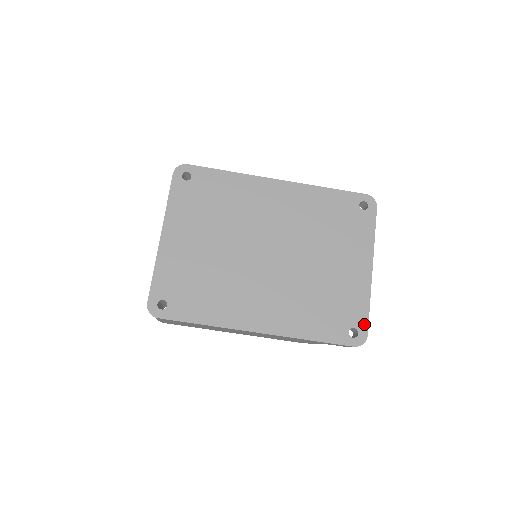
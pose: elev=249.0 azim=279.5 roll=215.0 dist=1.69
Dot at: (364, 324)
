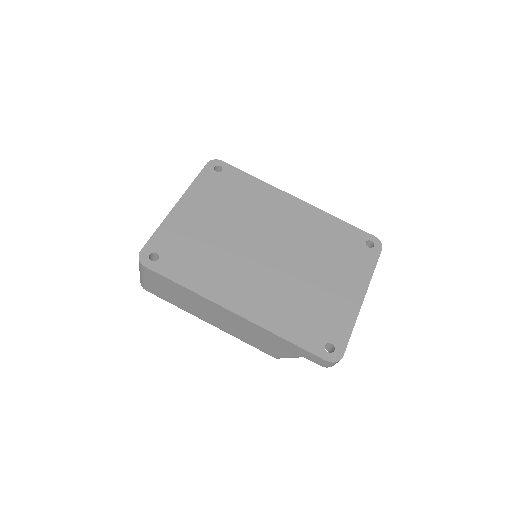
Dot at: (343, 344)
